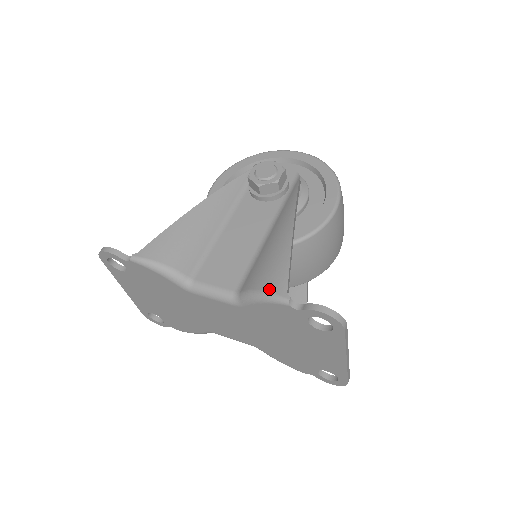
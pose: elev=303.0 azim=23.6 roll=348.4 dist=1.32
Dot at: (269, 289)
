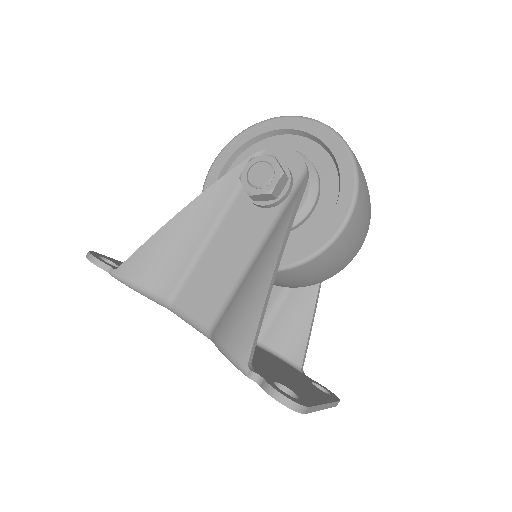
Dot at: (232, 351)
